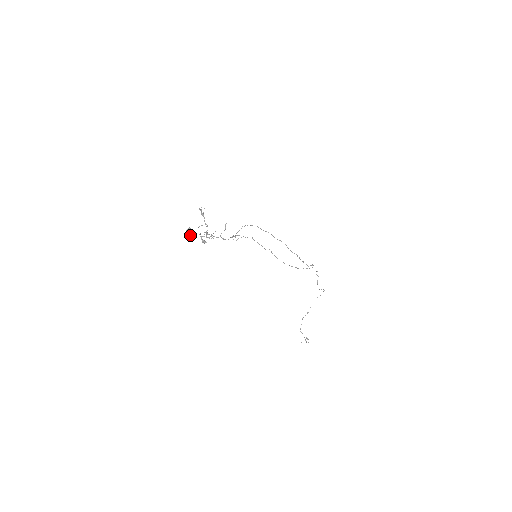
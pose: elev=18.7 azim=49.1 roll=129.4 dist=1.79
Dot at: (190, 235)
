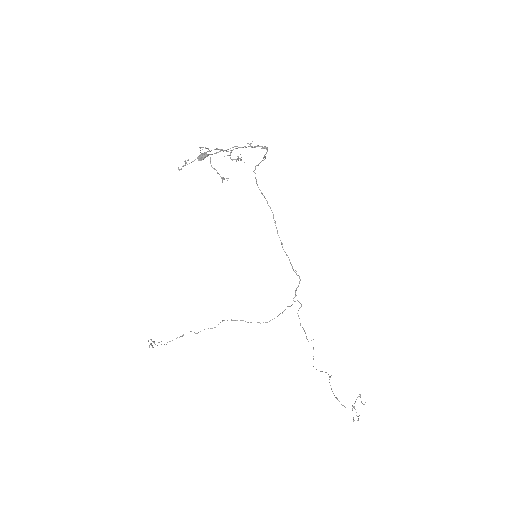
Dot at: occluded
